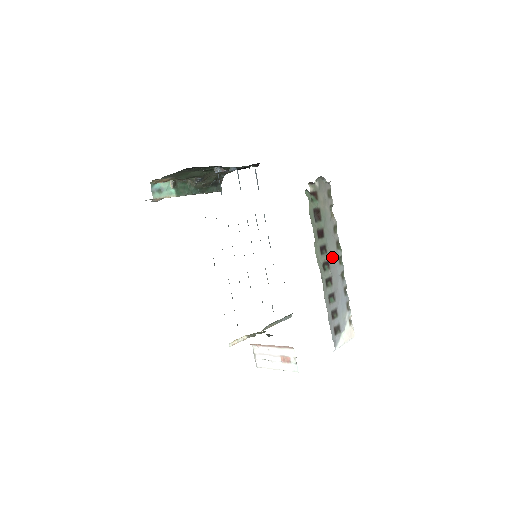
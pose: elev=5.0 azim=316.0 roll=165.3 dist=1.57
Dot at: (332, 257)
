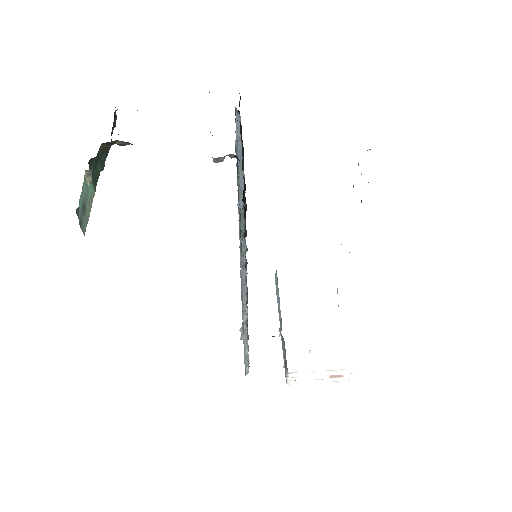
Dot at: occluded
